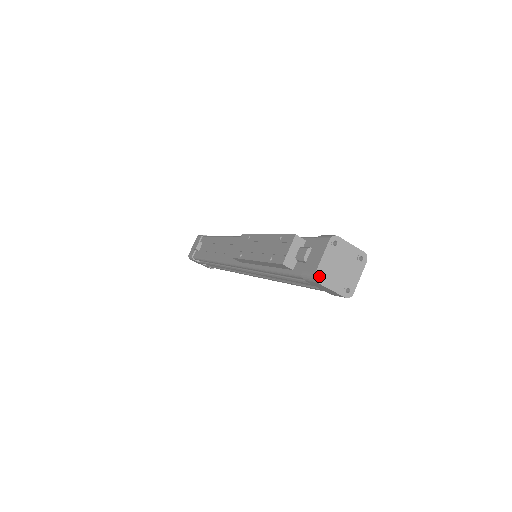
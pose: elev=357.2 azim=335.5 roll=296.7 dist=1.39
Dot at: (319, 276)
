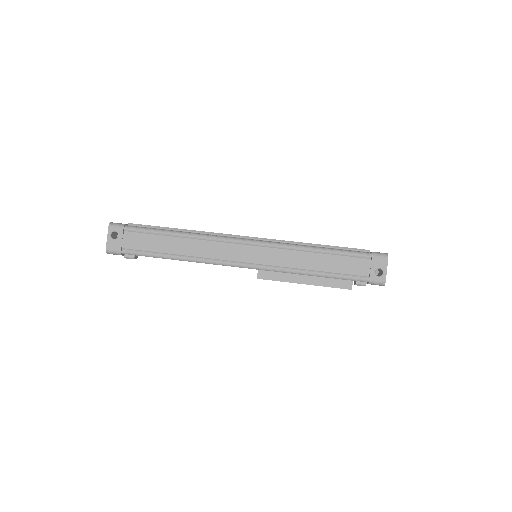
Dot at: occluded
